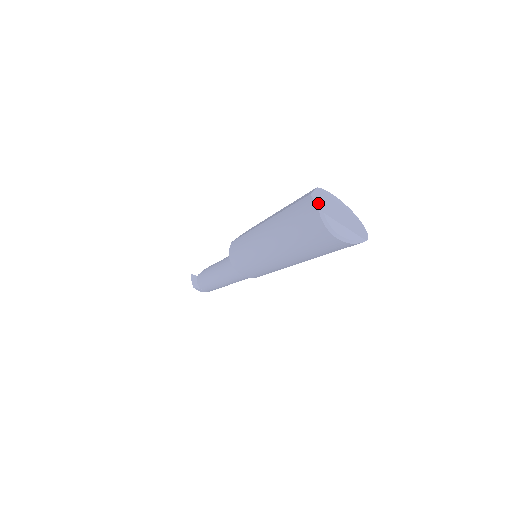
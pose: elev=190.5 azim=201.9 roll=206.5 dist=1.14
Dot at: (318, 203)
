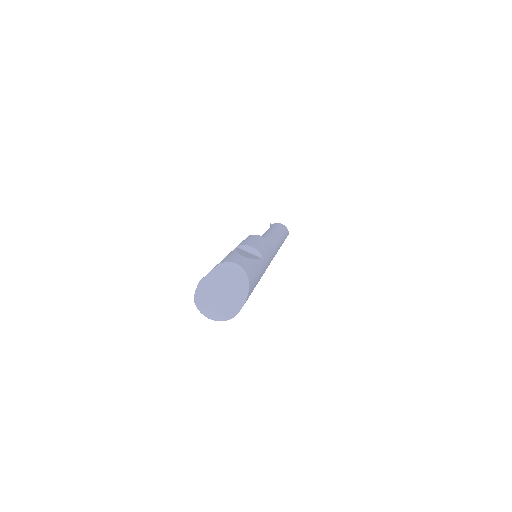
Dot at: (199, 292)
